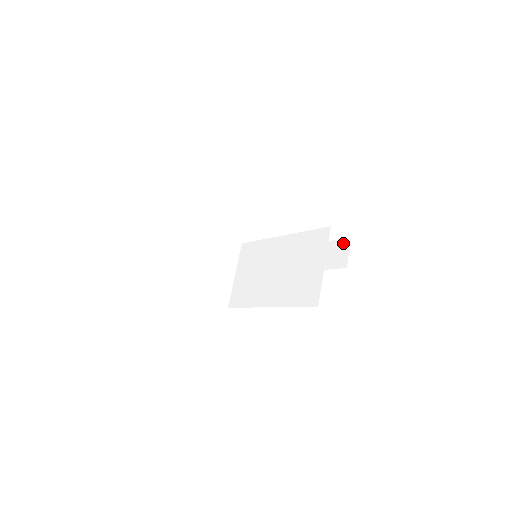
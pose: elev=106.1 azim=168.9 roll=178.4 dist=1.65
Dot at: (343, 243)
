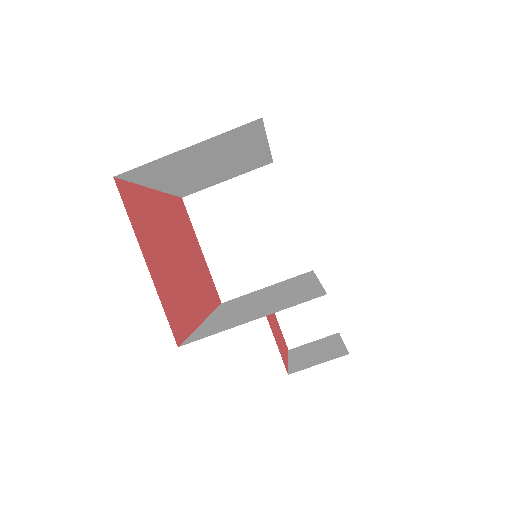
Dot at: (337, 351)
